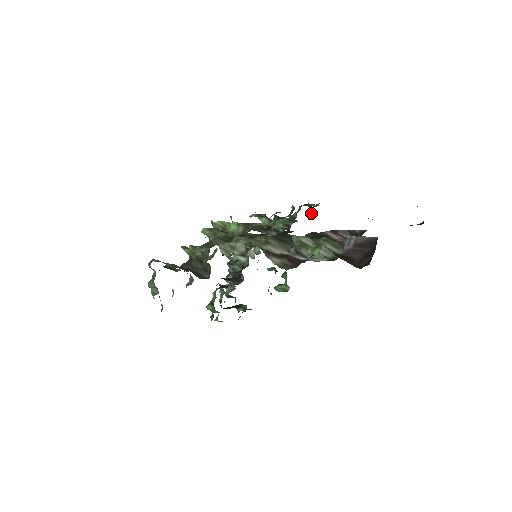
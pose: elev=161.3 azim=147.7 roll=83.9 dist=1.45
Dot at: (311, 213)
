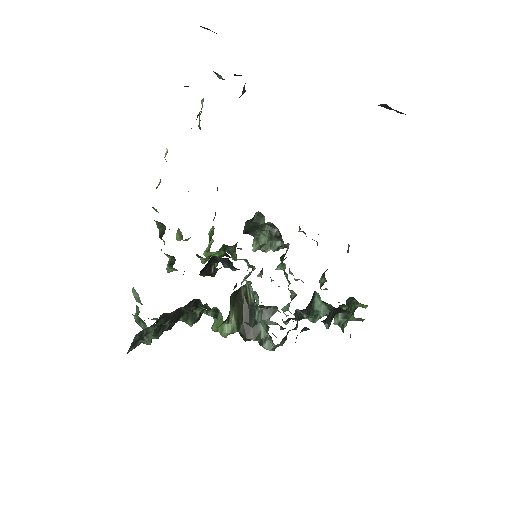
Dot at: occluded
